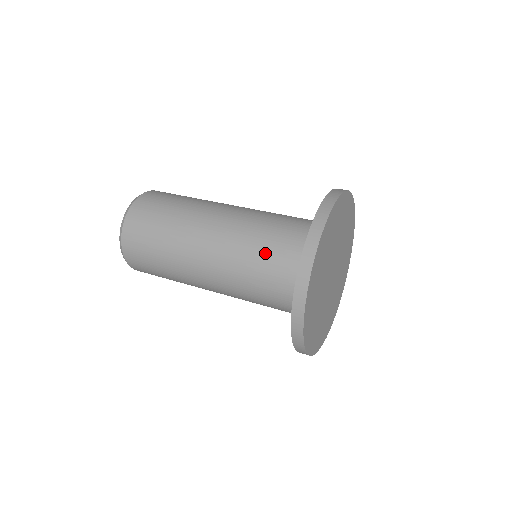
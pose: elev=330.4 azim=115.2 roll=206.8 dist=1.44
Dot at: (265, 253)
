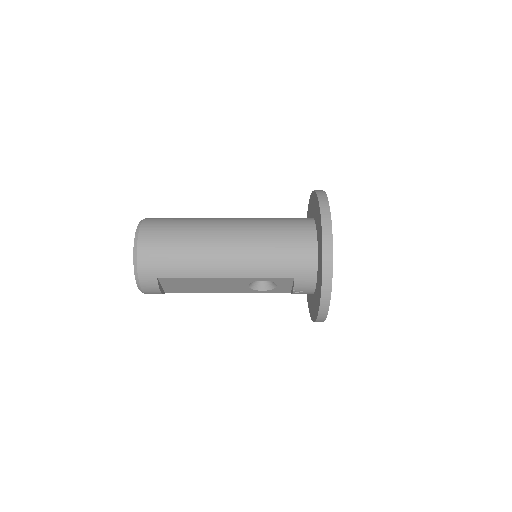
Dot at: occluded
